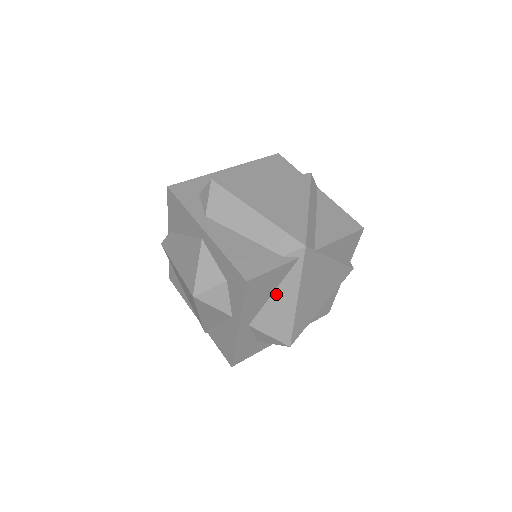
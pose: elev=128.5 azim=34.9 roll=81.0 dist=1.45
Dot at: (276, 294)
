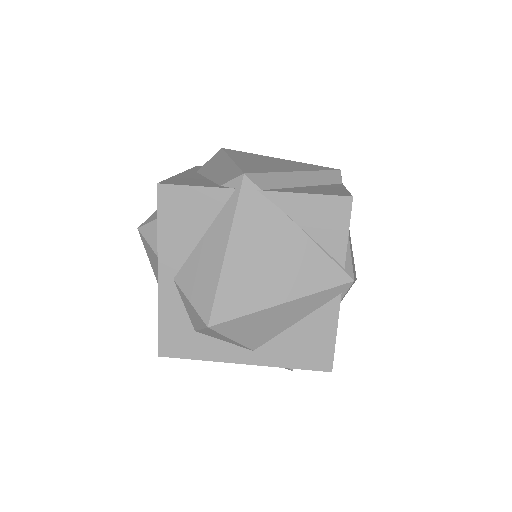
Dot at: (206, 238)
